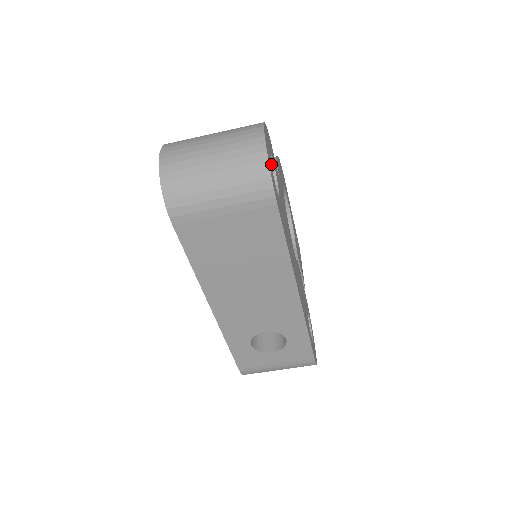
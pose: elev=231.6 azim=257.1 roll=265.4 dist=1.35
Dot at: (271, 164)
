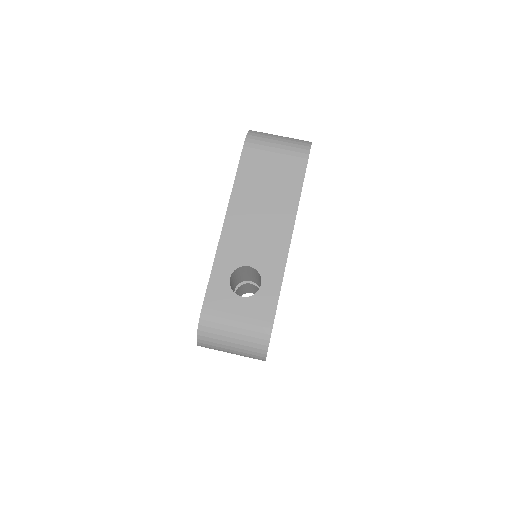
Dot at: occluded
